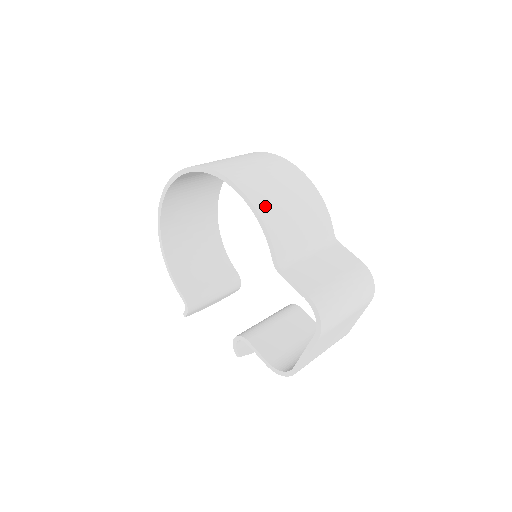
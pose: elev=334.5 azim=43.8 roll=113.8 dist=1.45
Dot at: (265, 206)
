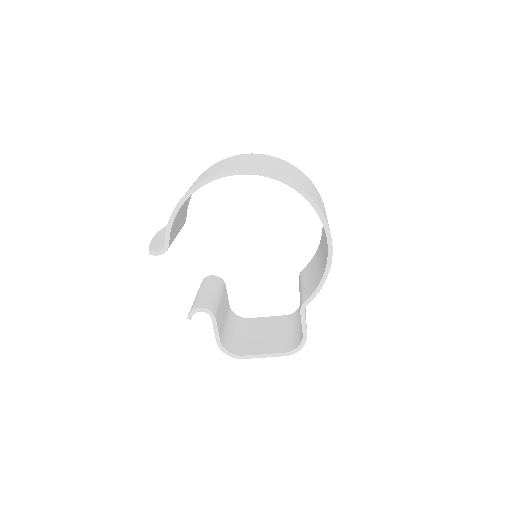
Dot at: occluded
